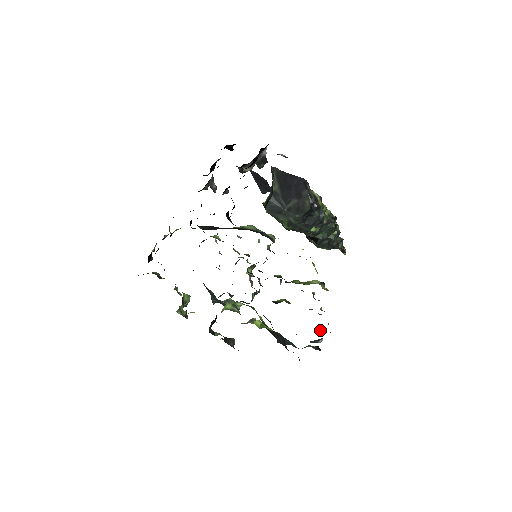
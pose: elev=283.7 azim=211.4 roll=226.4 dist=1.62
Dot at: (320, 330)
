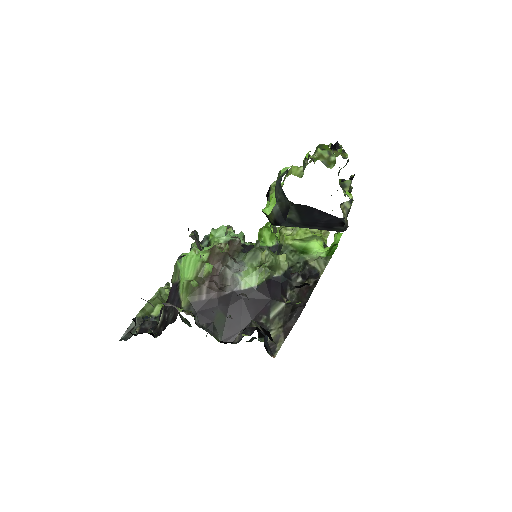
Dot at: occluded
